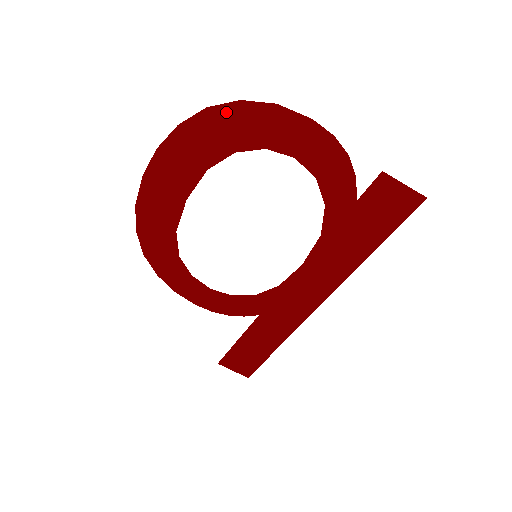
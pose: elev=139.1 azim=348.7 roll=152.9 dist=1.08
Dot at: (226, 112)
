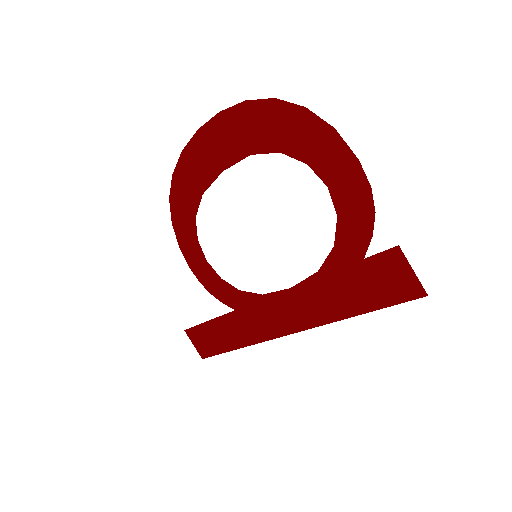
Dot at: (289, 111)
